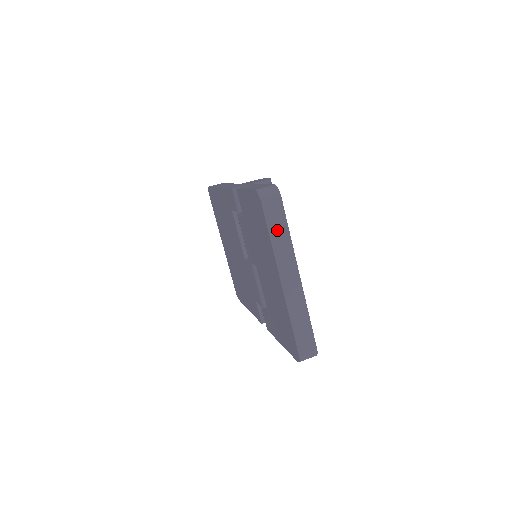
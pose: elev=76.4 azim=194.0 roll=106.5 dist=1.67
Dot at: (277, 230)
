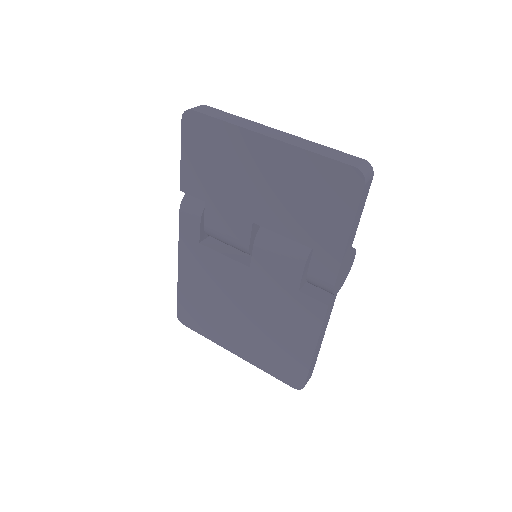
Dot at: (224, 117)
